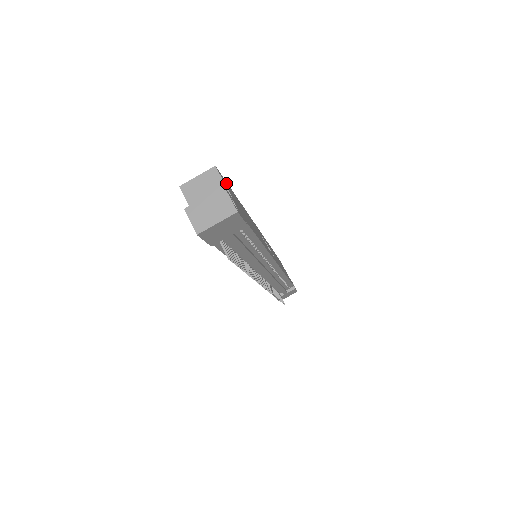
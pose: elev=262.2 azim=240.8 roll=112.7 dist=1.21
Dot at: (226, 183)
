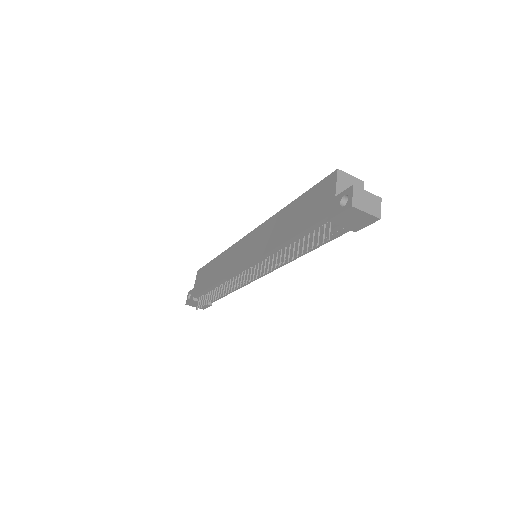
Dot at: occluded
